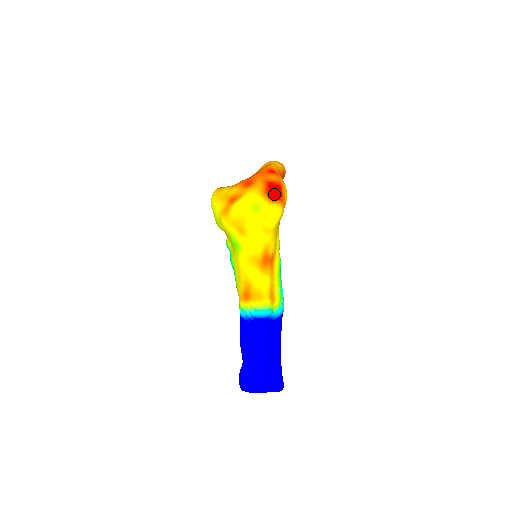
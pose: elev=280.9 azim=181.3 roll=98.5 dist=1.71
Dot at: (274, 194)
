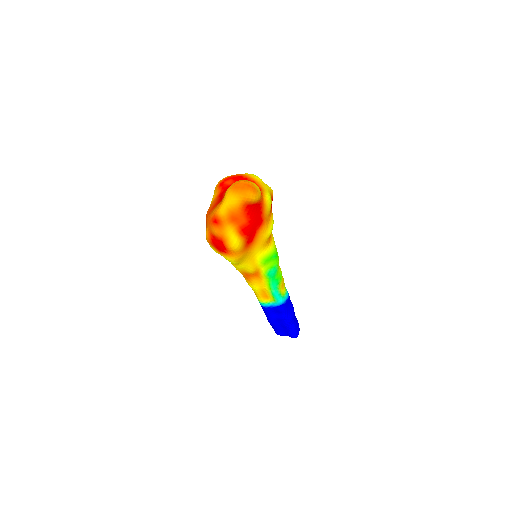
Dot at: (219, 247)
